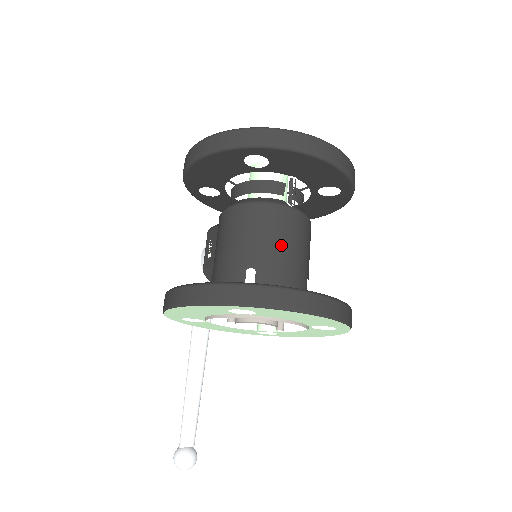
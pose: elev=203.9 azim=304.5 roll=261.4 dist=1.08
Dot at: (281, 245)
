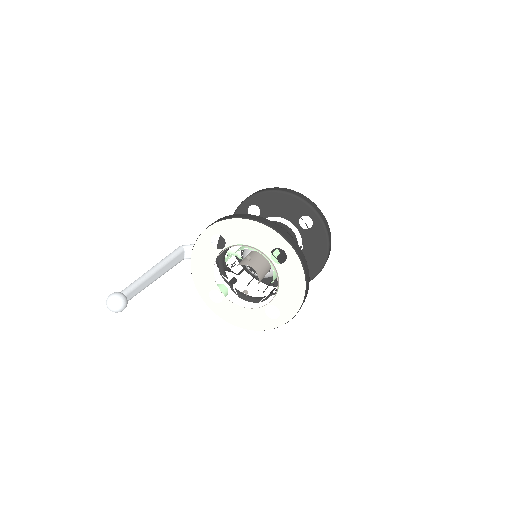
Dot at: occluded
